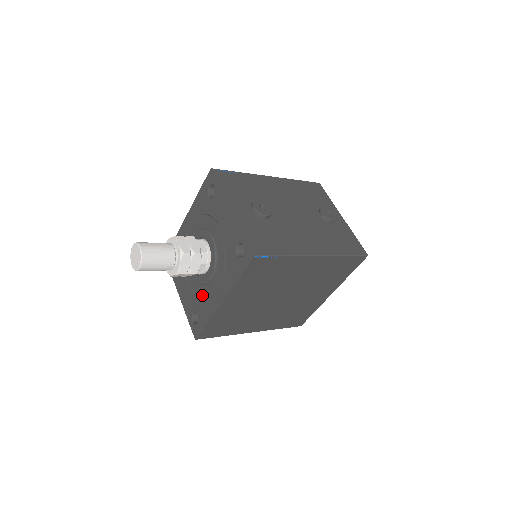
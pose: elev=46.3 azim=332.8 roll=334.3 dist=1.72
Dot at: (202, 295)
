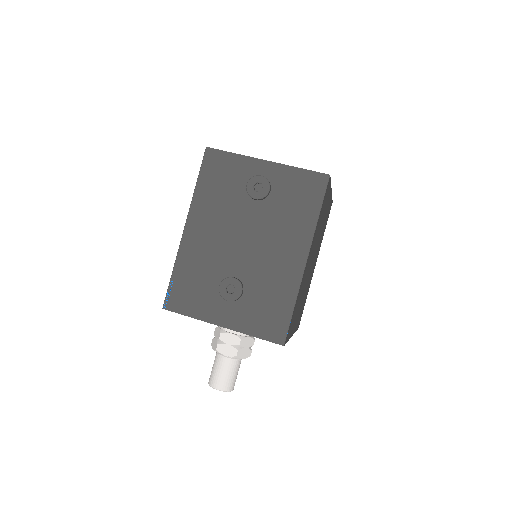
Dot at: occluded
